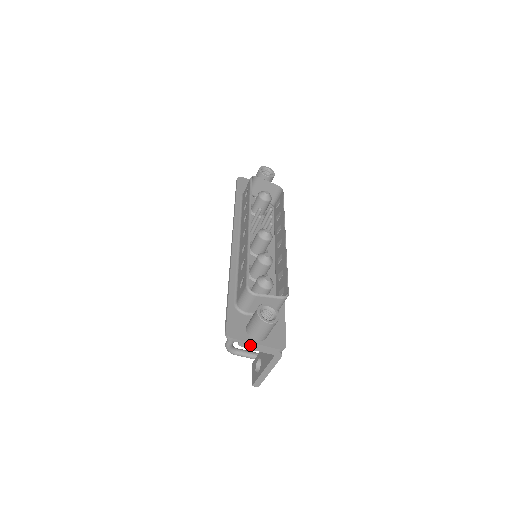
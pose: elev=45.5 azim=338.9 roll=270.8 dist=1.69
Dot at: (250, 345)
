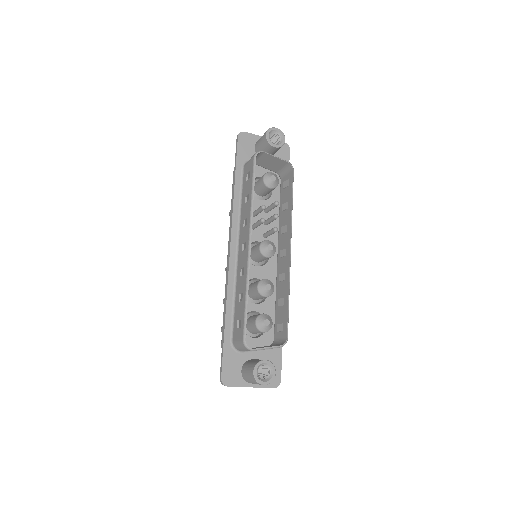
Dot at: (245, 386)
